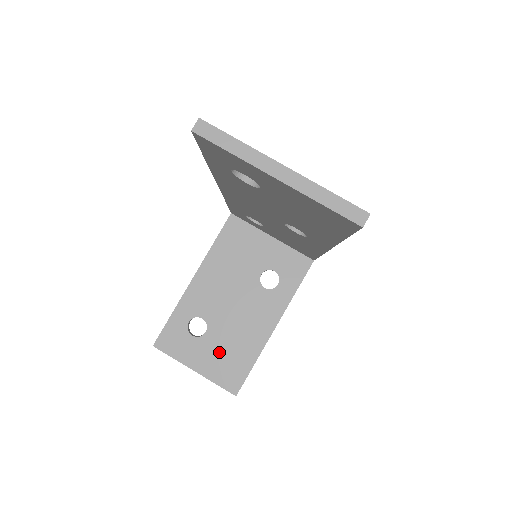
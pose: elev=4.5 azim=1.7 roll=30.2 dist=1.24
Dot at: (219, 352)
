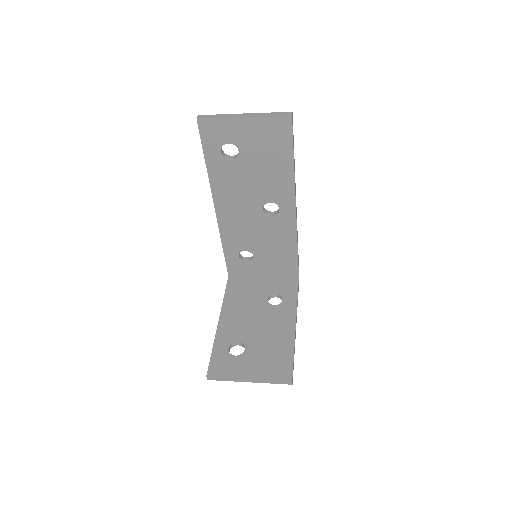
Dot at: (262, 357)
